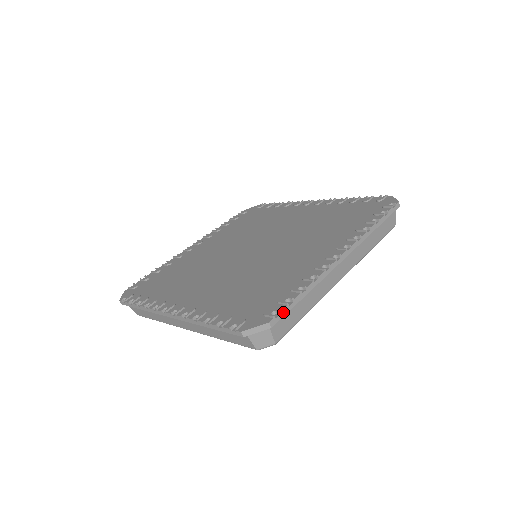
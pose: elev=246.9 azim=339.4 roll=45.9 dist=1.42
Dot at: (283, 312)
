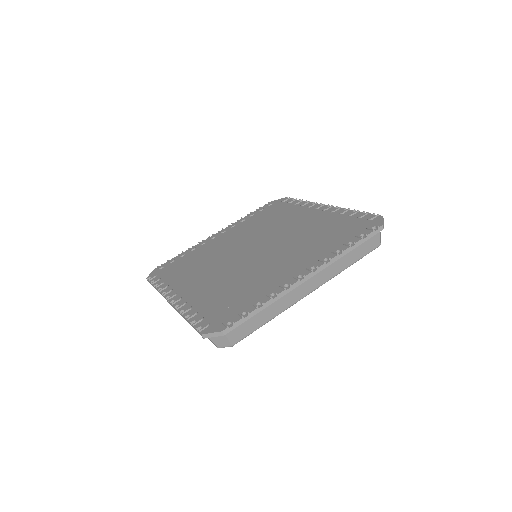
Dot at: (237, 323)
